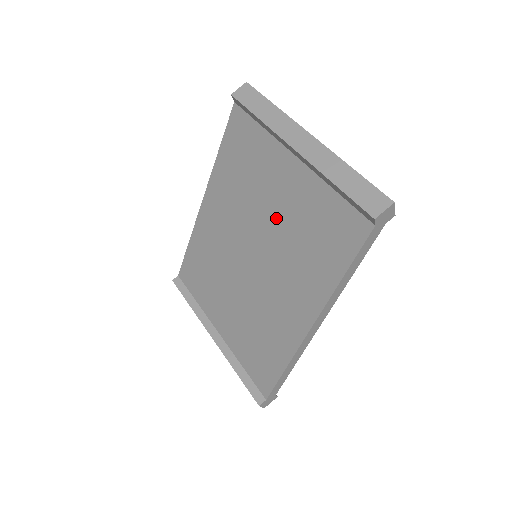
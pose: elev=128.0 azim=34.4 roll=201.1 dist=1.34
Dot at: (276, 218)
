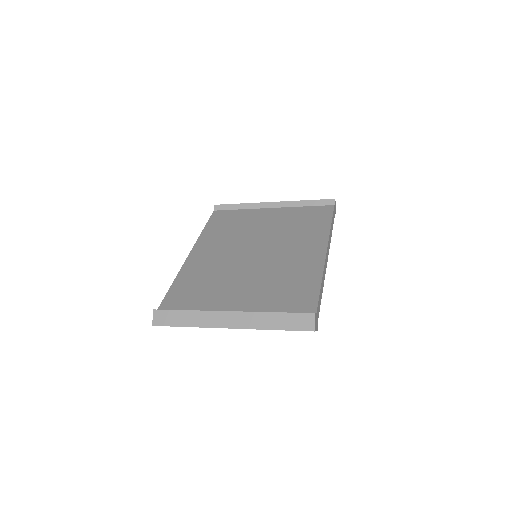
Dot at: (270, 229)
